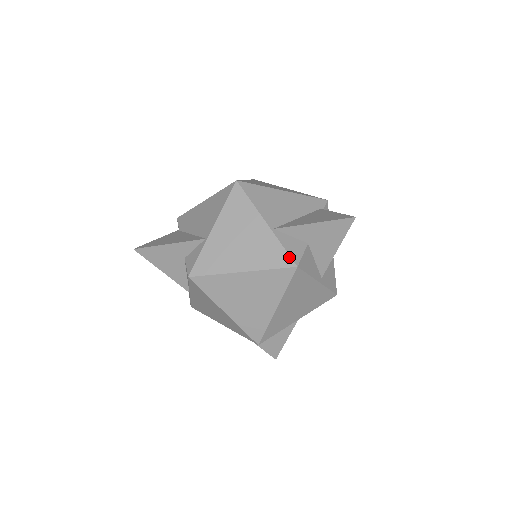
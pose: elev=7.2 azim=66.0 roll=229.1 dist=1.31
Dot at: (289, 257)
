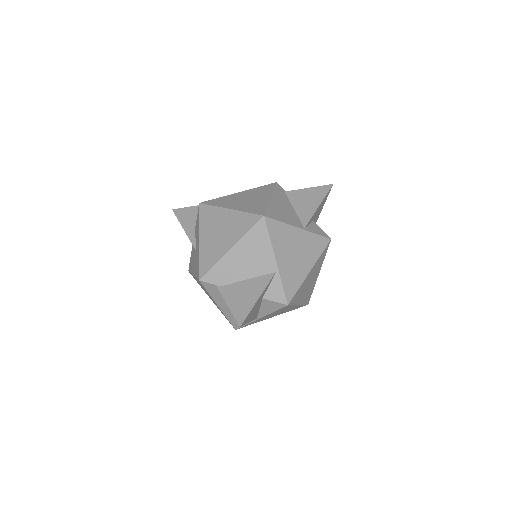
Dot at: (324, 238)
